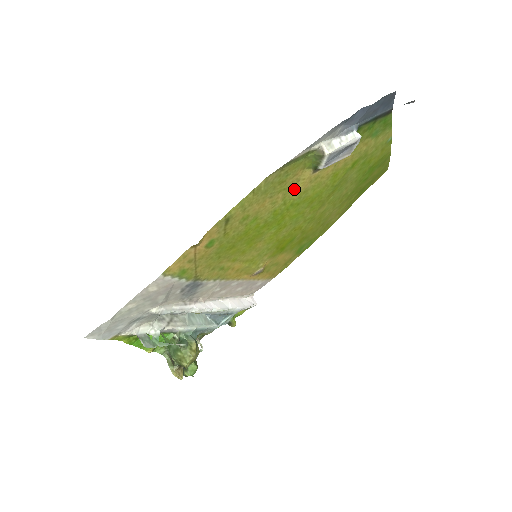
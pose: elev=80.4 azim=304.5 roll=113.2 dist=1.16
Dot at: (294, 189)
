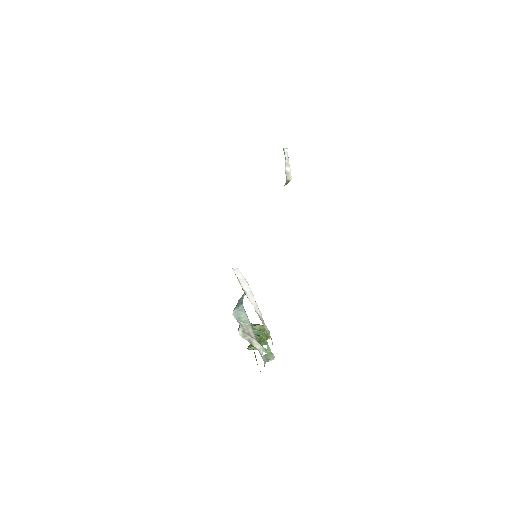
Dot at: occluded
